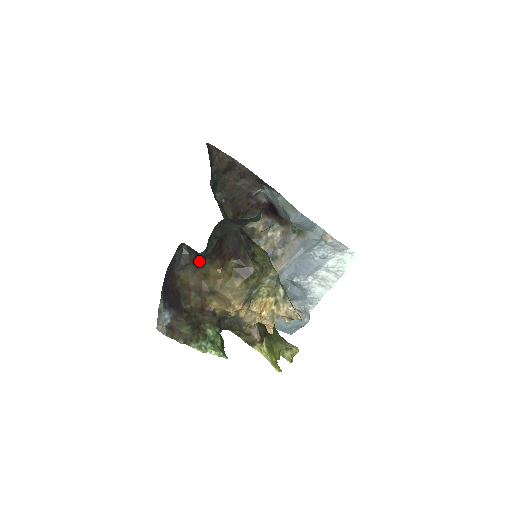
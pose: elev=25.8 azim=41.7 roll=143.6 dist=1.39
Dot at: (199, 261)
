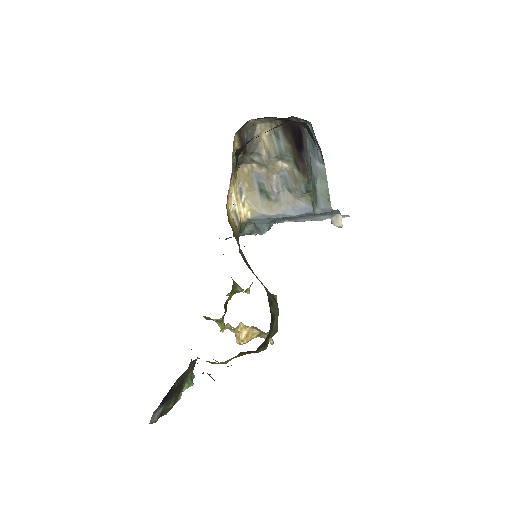
Dot at: occluded
